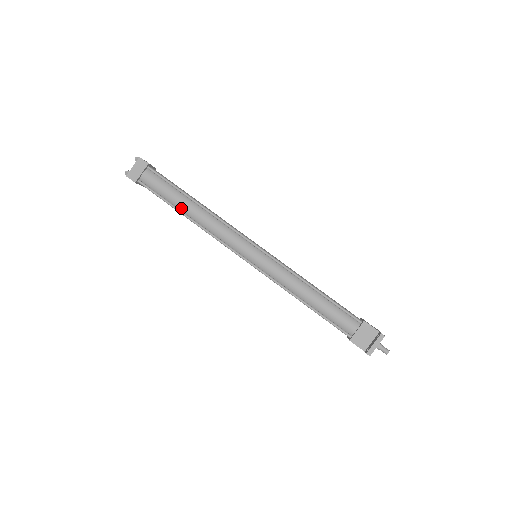
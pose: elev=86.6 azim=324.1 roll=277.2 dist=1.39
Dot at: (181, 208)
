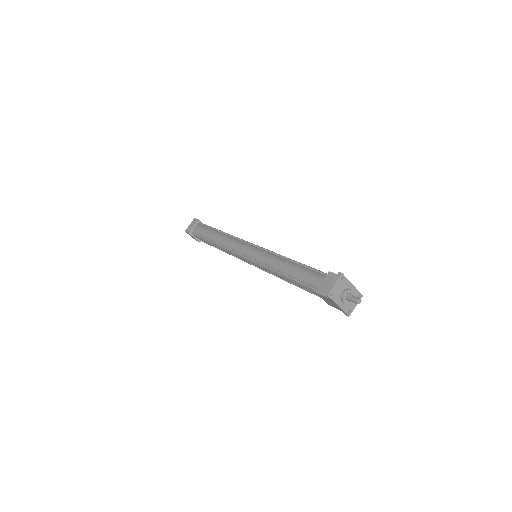
Dot at: (211, 238)
